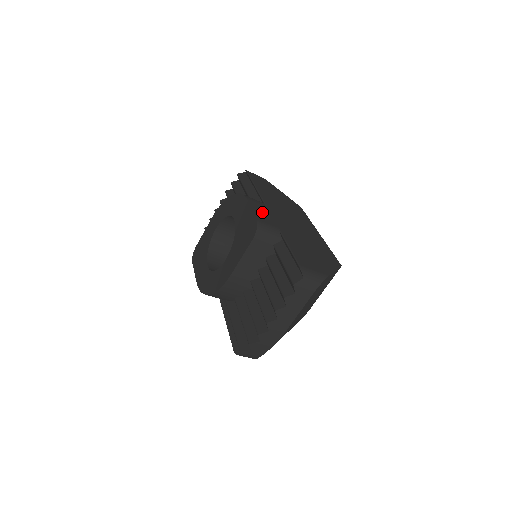
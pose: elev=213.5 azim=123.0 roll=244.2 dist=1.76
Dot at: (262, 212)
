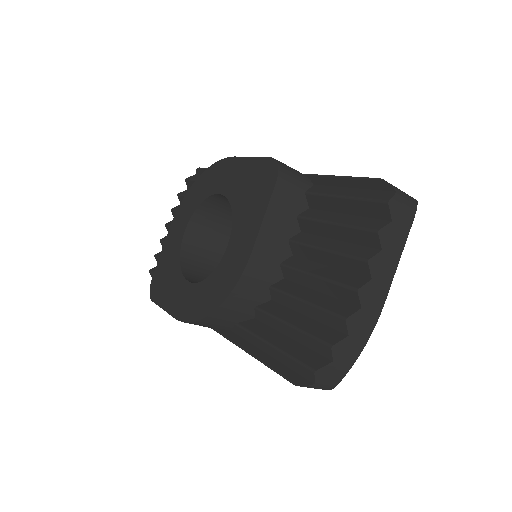
Dot at: occluded
